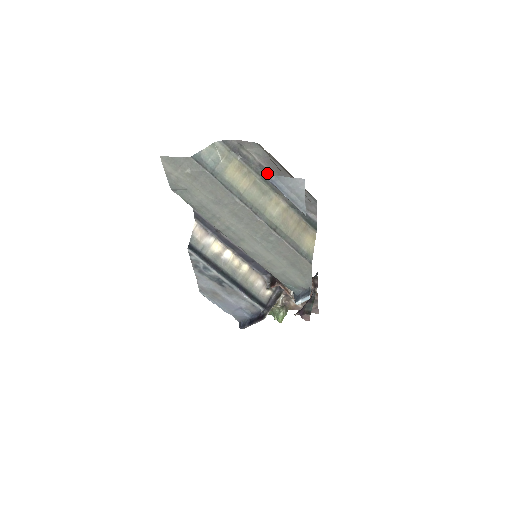
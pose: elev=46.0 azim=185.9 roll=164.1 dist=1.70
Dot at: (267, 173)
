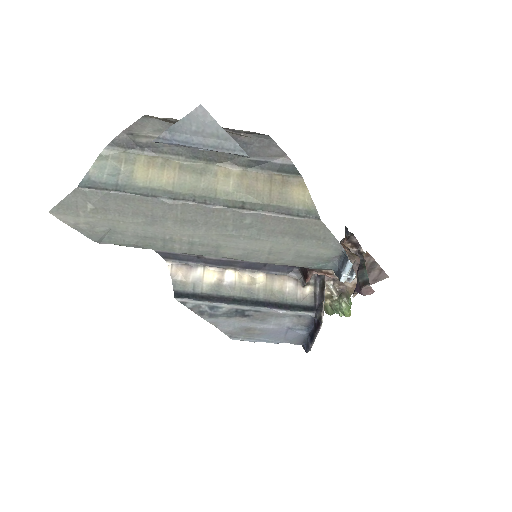
Dot at: occluded
